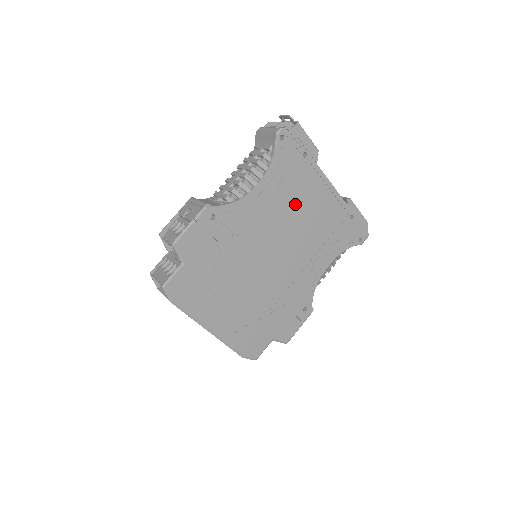
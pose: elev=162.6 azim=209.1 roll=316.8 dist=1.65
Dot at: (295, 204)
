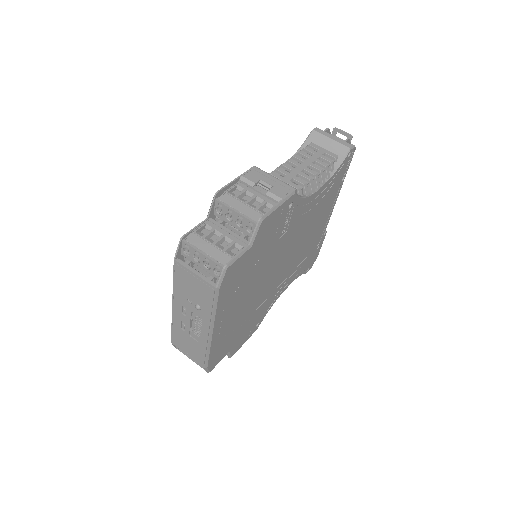
Dot at: (315, 220)
